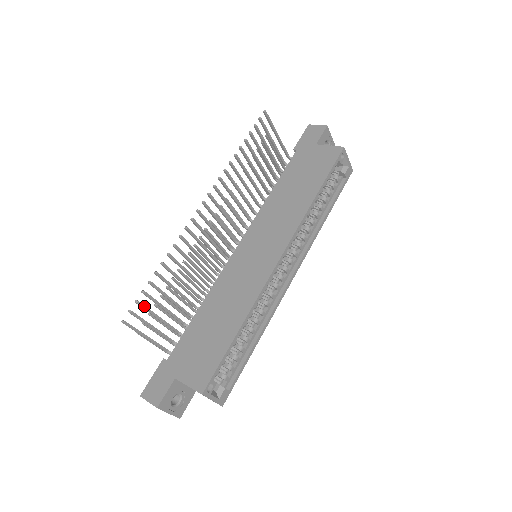
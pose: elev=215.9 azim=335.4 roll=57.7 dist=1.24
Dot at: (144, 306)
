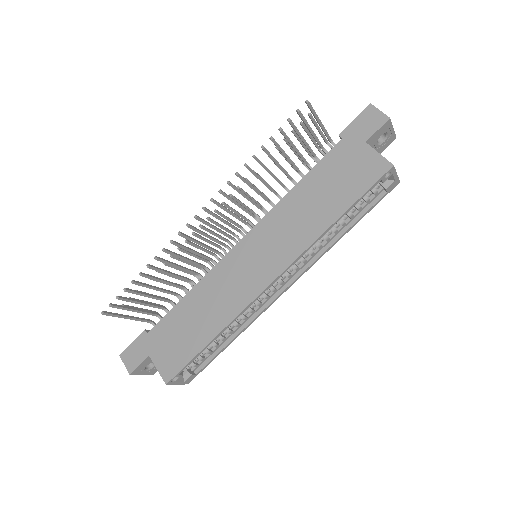
Dot at: (126, 299)
